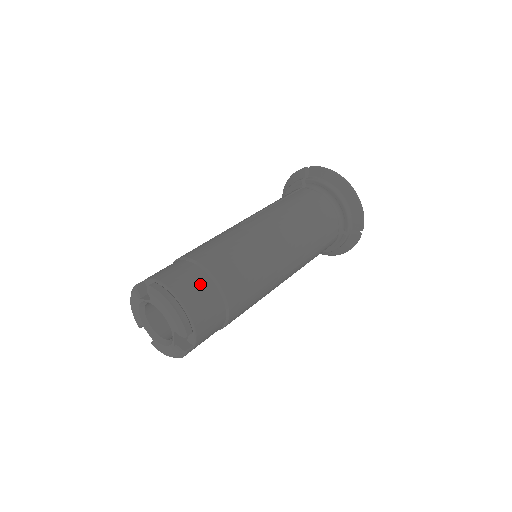
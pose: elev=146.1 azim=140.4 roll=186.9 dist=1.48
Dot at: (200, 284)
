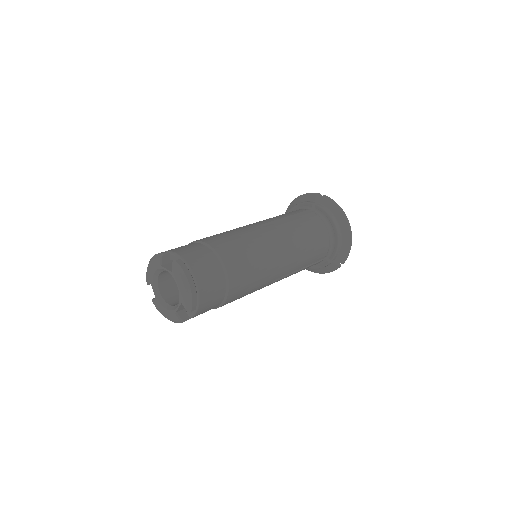
Dot at: (214, 273)
